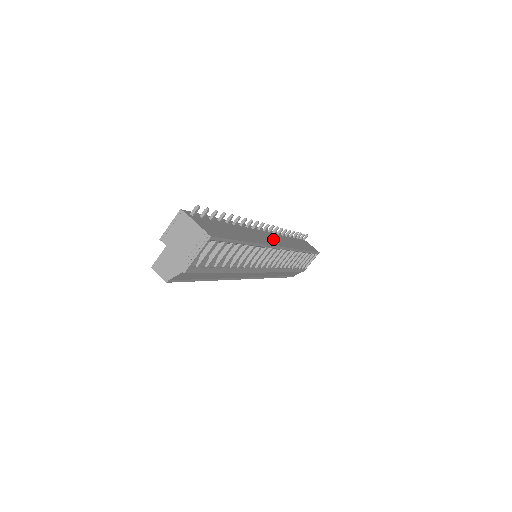
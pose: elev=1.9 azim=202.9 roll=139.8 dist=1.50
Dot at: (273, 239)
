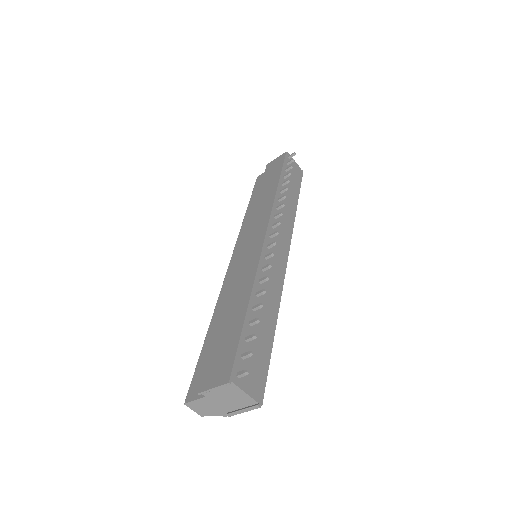
Dot at: (280, 246)
